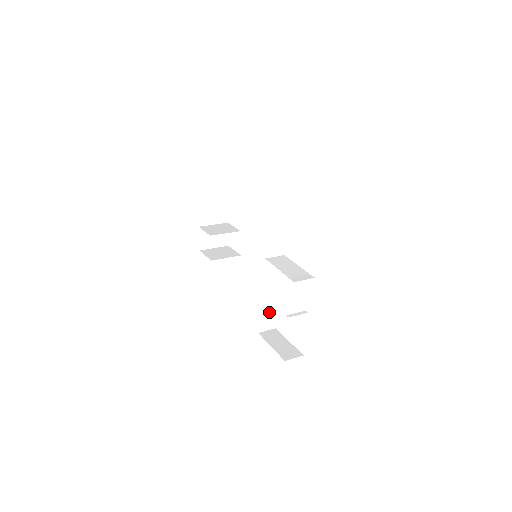
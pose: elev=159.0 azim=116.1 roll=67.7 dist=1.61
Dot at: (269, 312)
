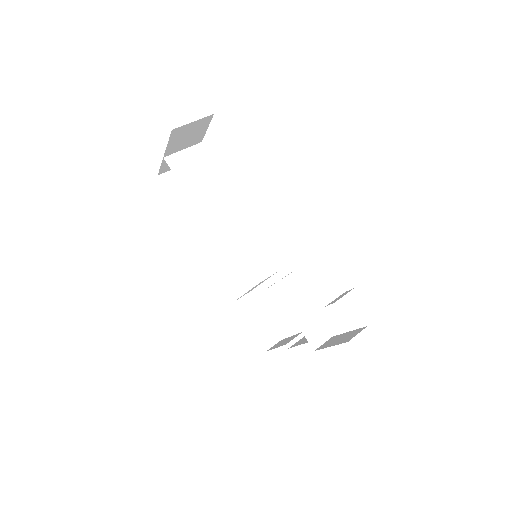
Dot at: occluded
